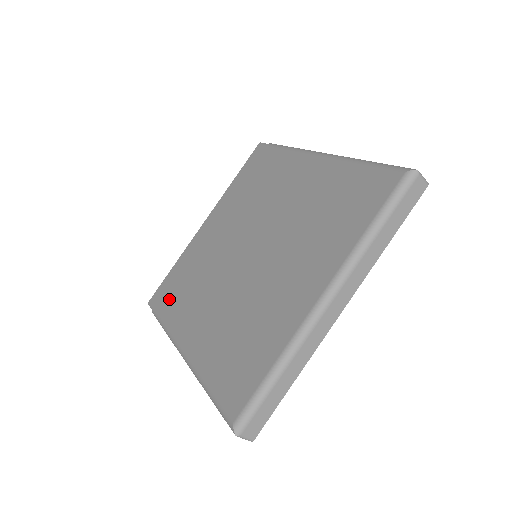
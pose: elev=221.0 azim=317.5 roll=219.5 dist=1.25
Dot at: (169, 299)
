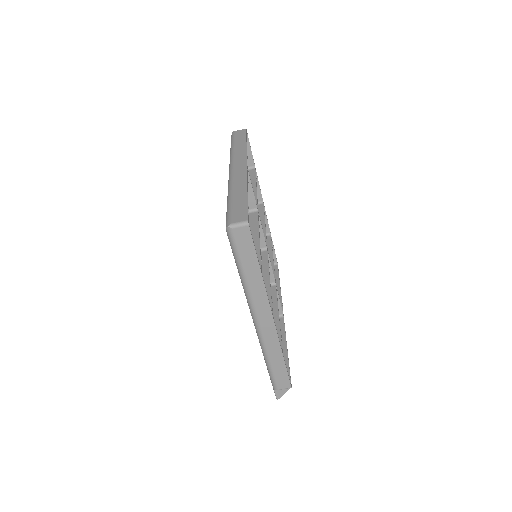
Dot at: occluded
